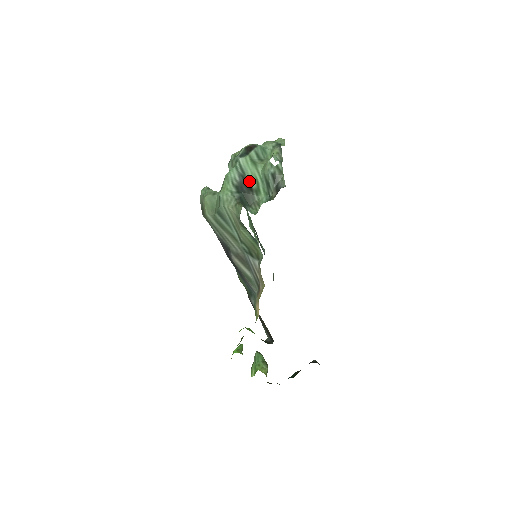
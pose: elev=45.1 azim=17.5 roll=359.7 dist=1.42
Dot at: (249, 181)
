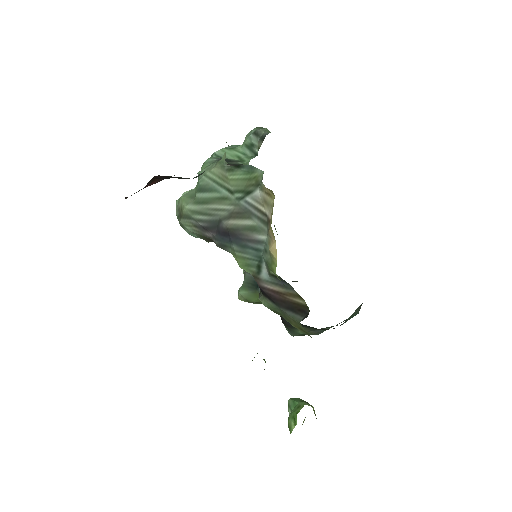
Dot at: (229, 159)
